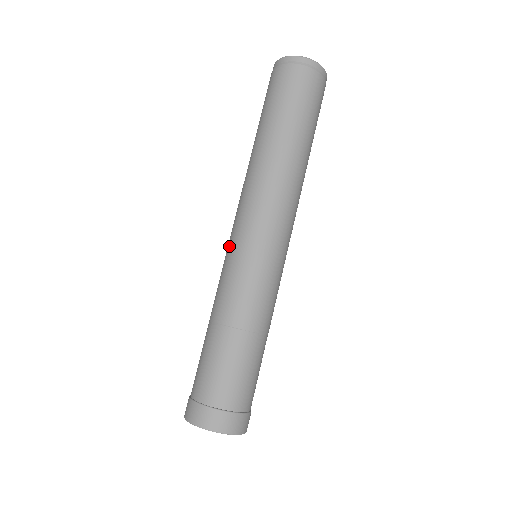
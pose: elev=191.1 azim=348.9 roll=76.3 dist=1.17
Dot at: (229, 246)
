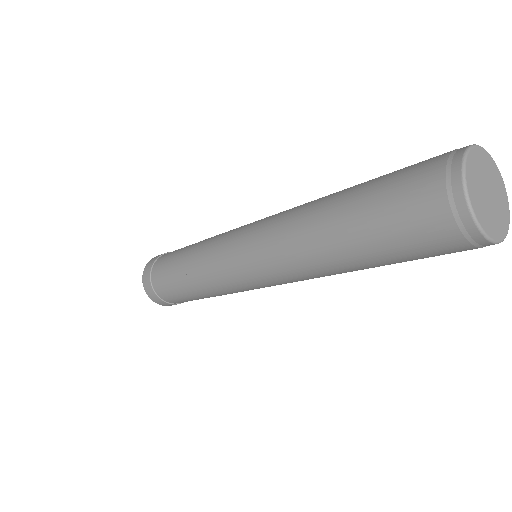
Dot at: (236, 233)
